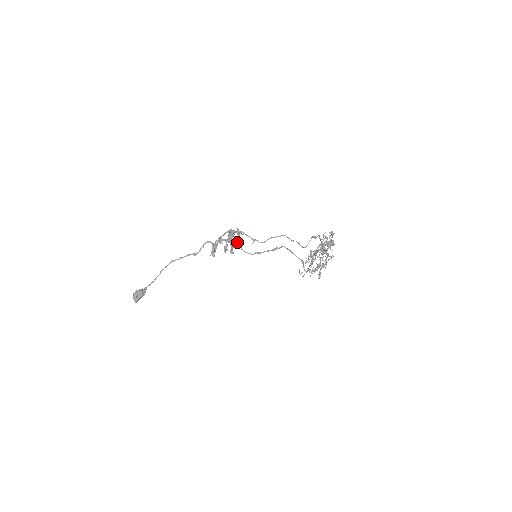
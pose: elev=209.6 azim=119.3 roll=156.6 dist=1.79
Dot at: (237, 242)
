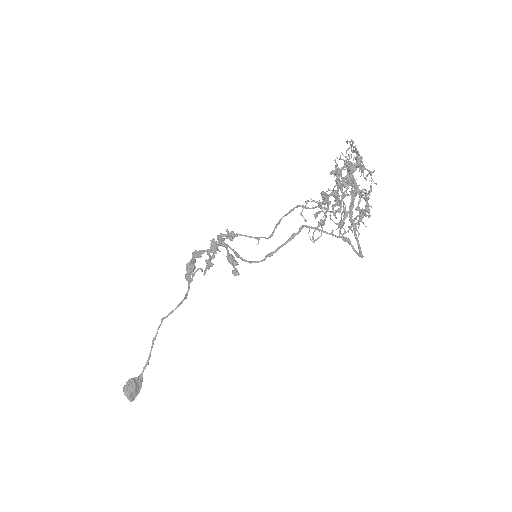
Dot at: (233, 251)
